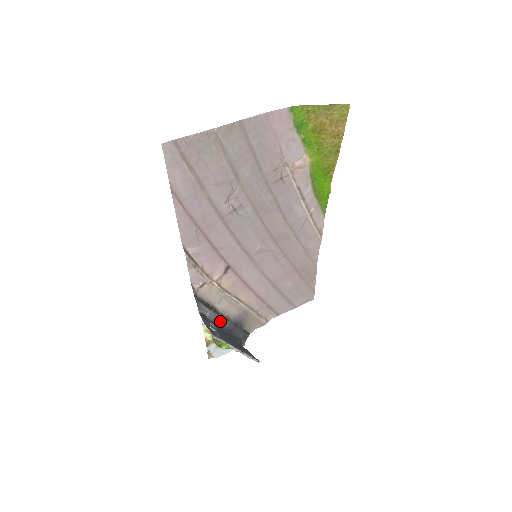
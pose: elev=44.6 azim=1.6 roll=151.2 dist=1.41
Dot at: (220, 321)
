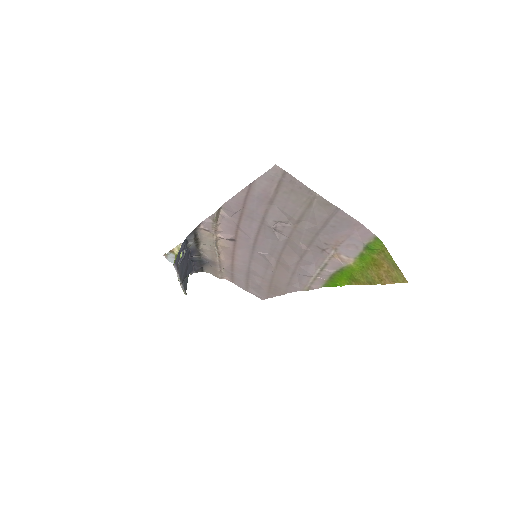
Dot at: (193, 251)
